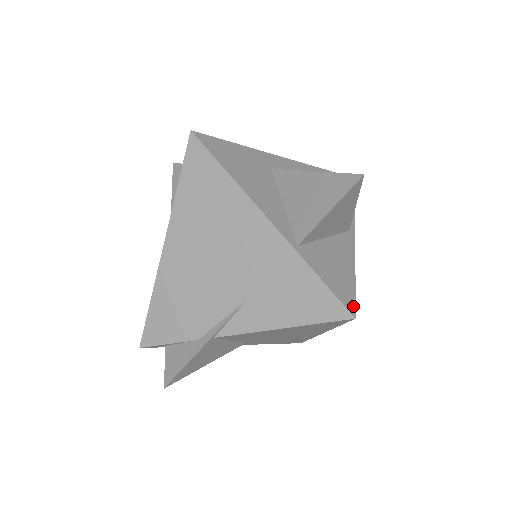
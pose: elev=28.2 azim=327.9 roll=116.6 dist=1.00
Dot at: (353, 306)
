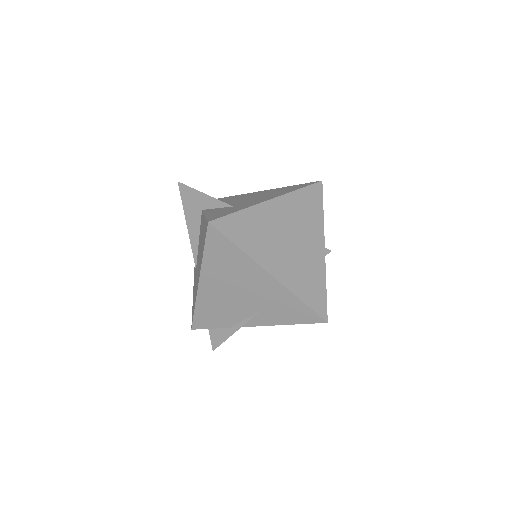
Dot at: (326, 314)
